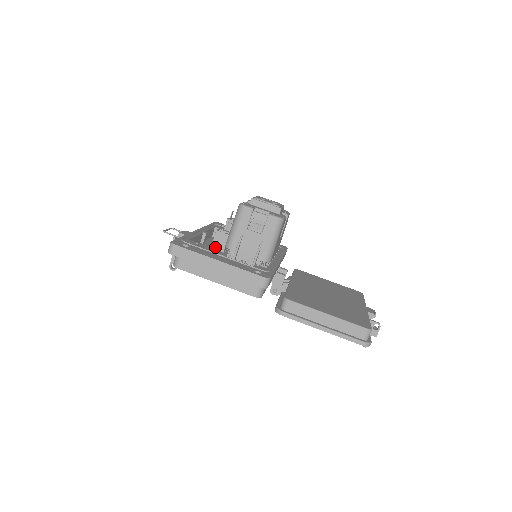
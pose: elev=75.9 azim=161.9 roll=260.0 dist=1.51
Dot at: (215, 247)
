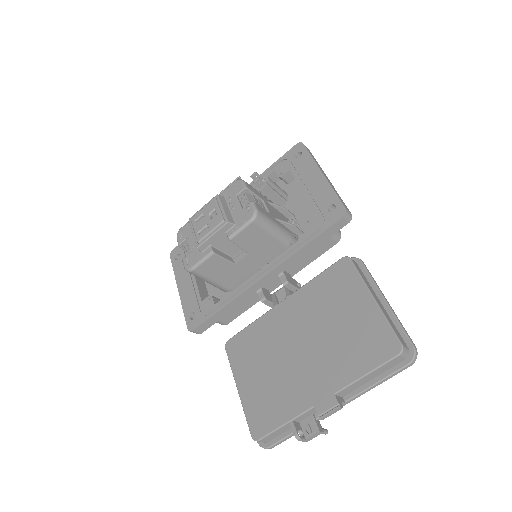
Dot at: occluded
